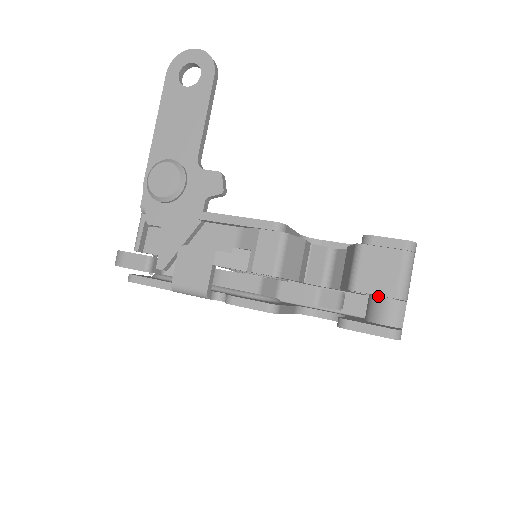
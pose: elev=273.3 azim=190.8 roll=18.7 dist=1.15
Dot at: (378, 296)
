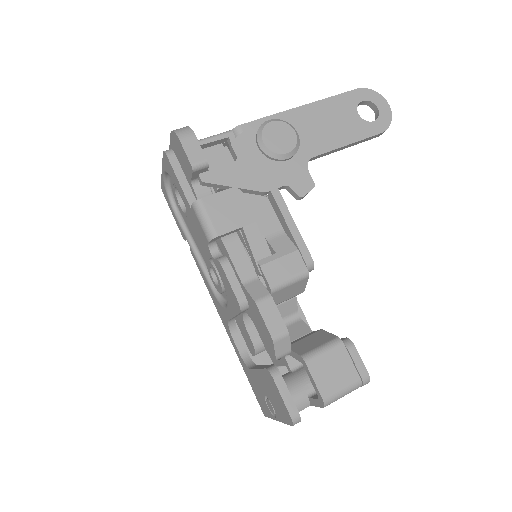
Dot at: (300, 380)
